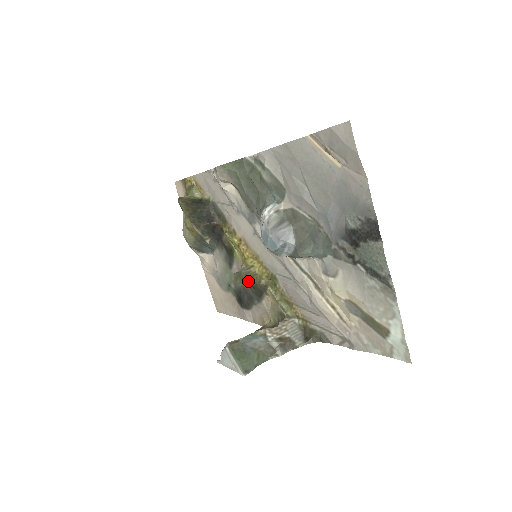
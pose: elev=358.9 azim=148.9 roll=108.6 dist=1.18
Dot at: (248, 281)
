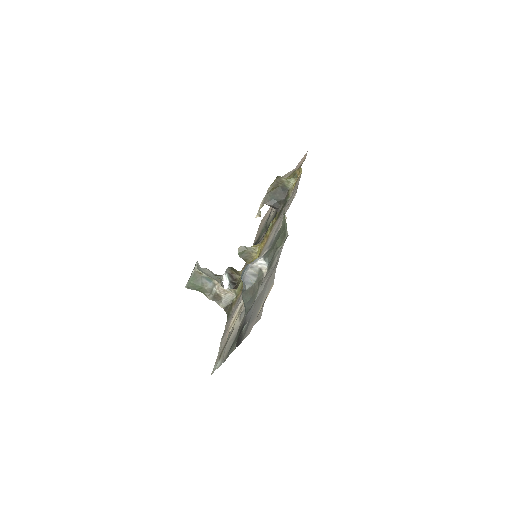
Dot at: (244, 257)
